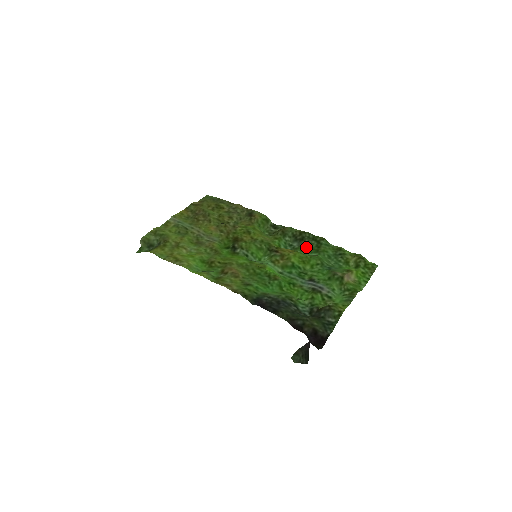
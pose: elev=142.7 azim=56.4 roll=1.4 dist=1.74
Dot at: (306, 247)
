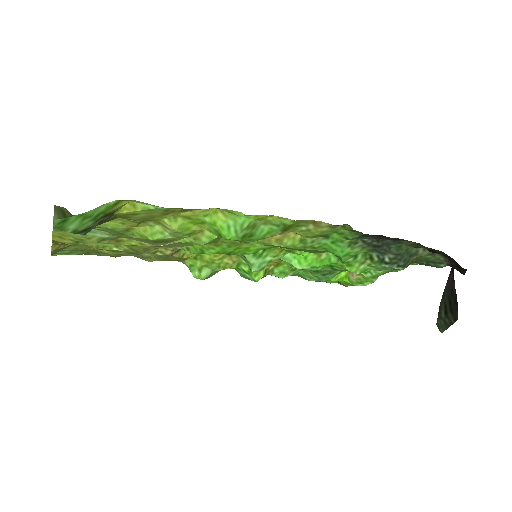
Dot at: occluded
